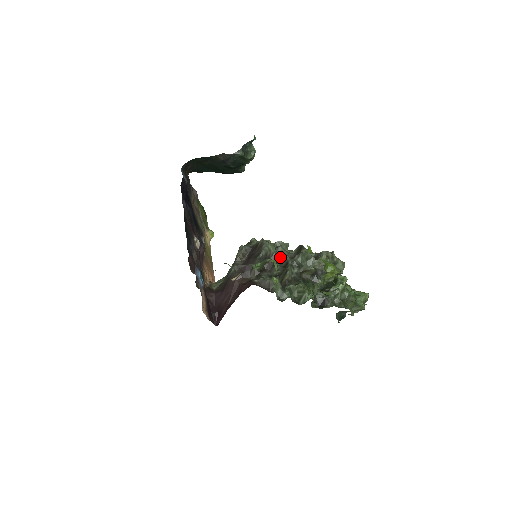
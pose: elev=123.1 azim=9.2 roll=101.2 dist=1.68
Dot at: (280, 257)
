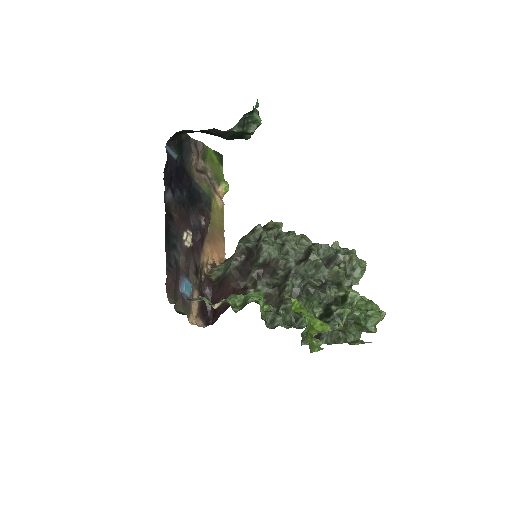
Dot at: (283, 261)
